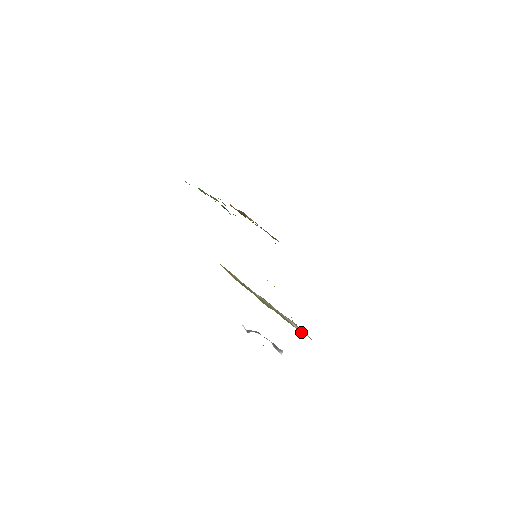
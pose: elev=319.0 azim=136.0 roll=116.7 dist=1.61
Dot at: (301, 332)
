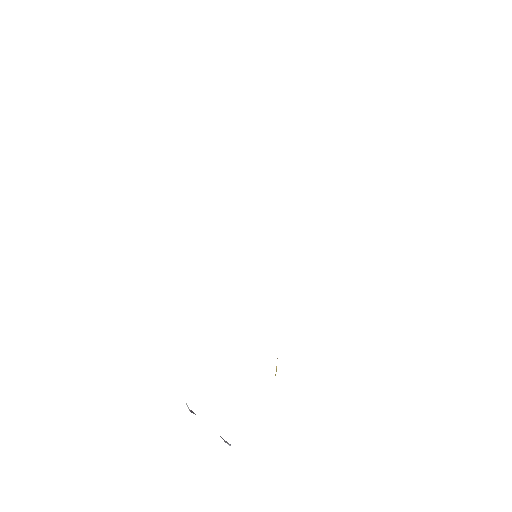
Dot at: occluded
